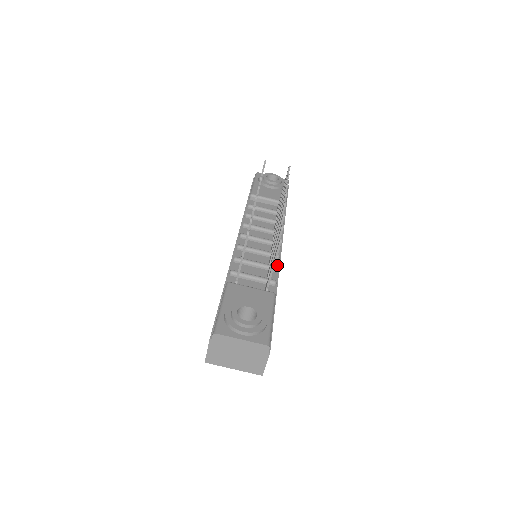
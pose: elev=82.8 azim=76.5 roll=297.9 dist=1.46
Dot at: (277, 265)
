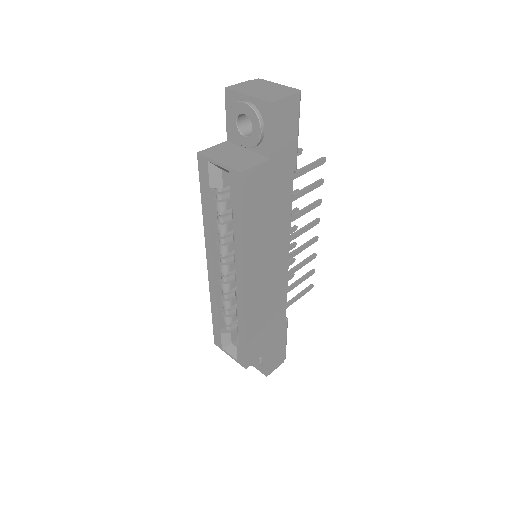
Dot at: (288, 225)
